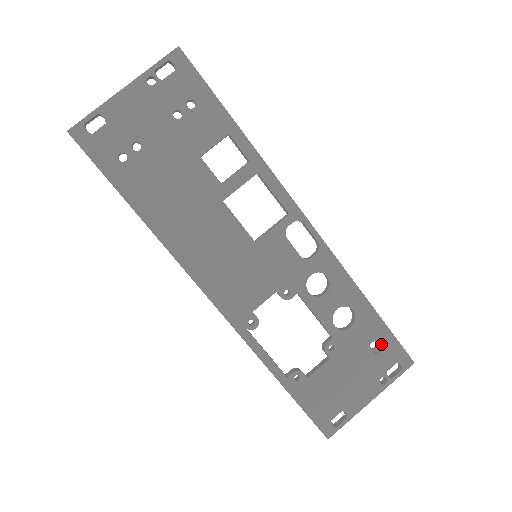
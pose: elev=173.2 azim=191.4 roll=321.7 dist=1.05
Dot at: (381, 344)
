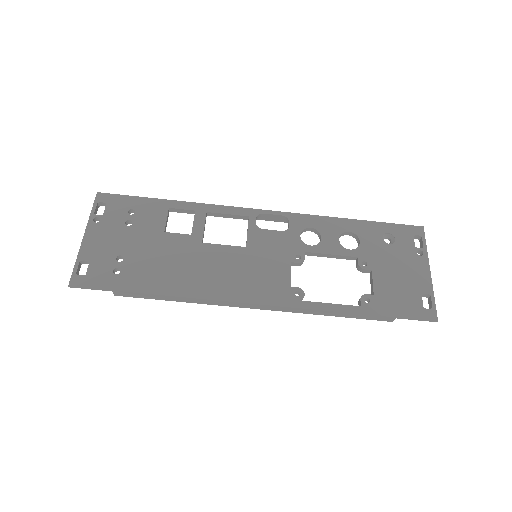
Dot at: (390, 235)
